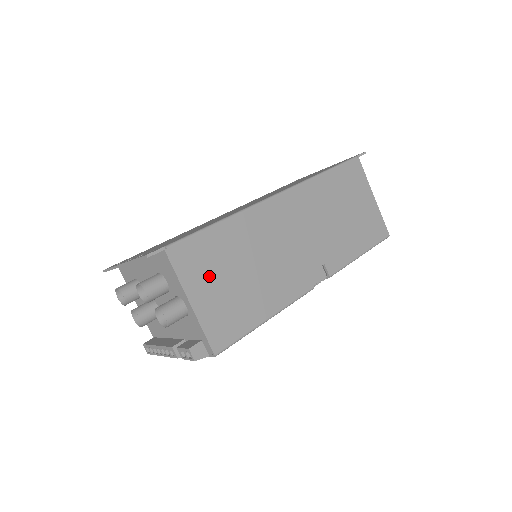
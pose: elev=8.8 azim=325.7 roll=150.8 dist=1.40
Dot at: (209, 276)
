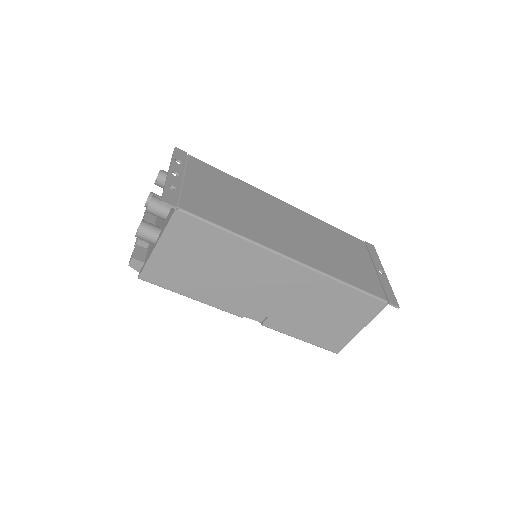
Dot at: (185, 247)
